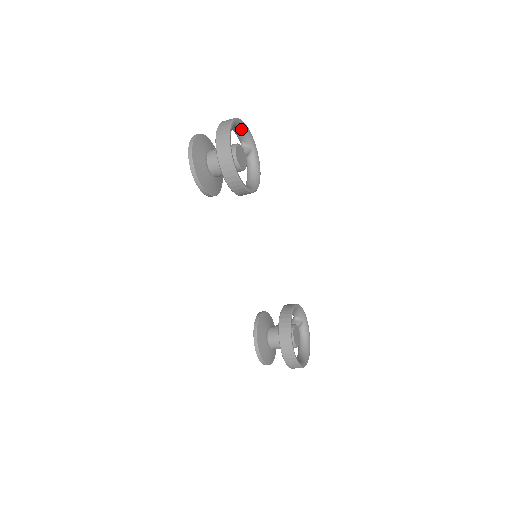
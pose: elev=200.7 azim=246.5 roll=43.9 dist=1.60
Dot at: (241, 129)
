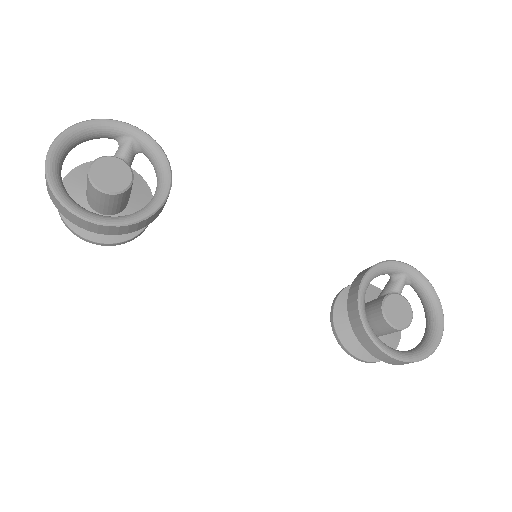
Dot at: (88, 133)
